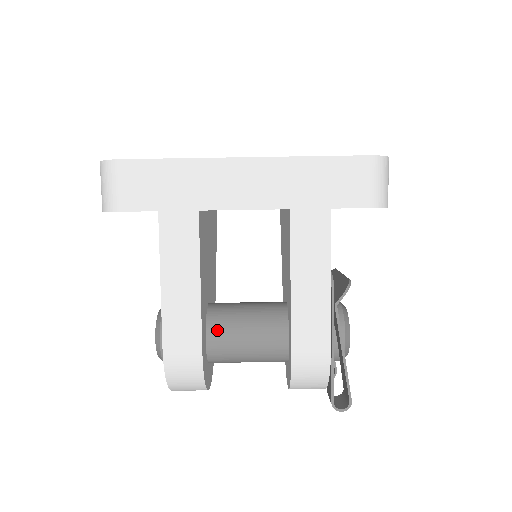
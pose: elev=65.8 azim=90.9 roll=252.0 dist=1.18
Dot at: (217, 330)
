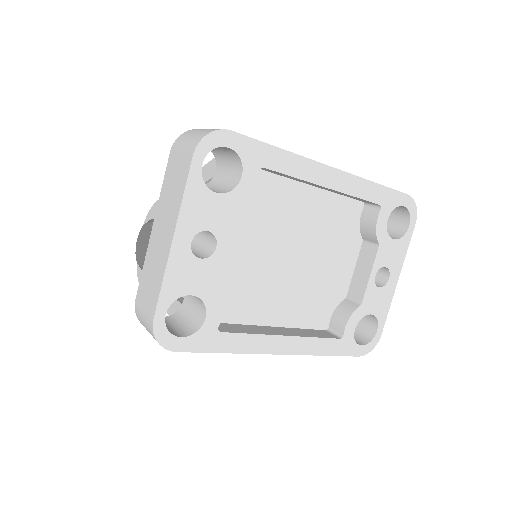
Dot at: occluded
